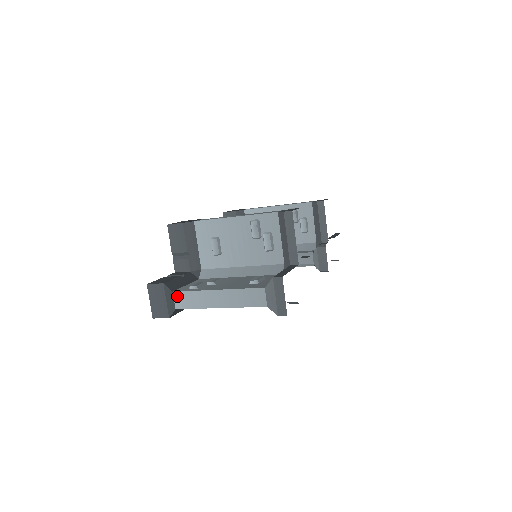
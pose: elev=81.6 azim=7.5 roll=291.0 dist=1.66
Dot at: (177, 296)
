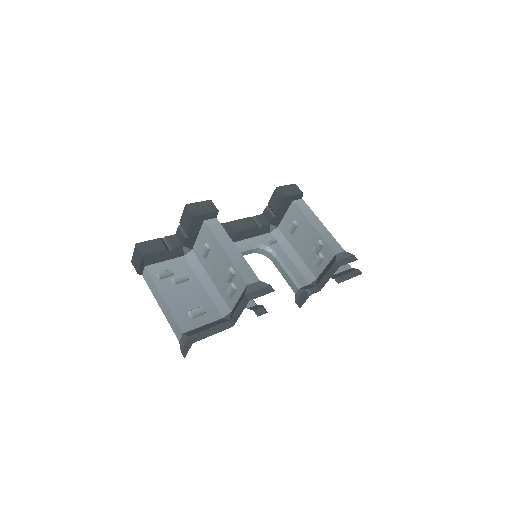
Dot at: (145, 271)
